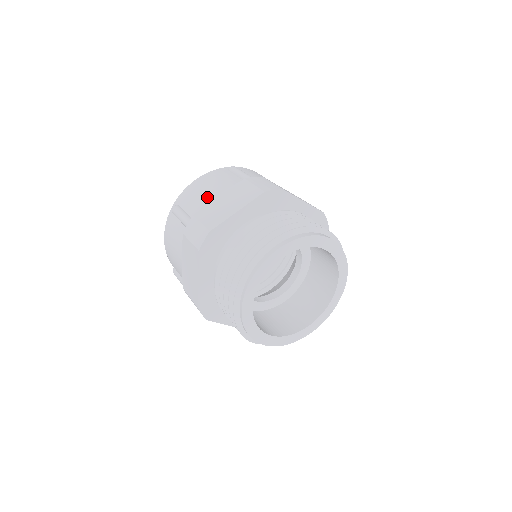
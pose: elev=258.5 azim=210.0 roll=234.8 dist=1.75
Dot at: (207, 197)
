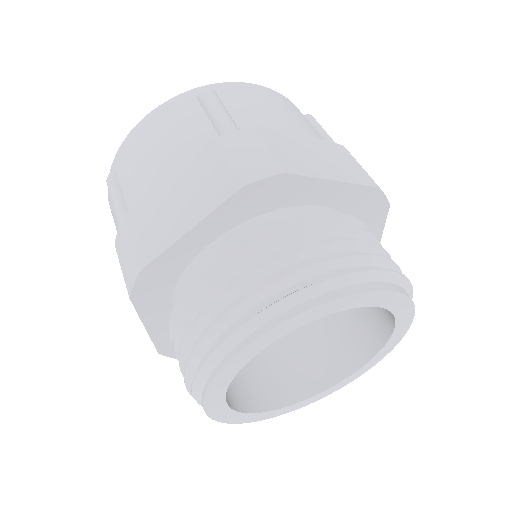
Dot at: (279, 121)
